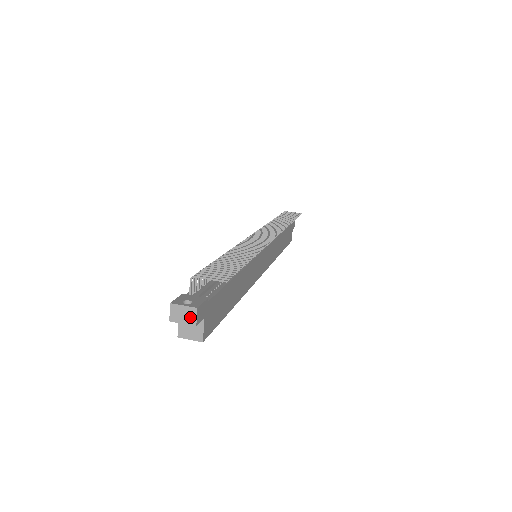
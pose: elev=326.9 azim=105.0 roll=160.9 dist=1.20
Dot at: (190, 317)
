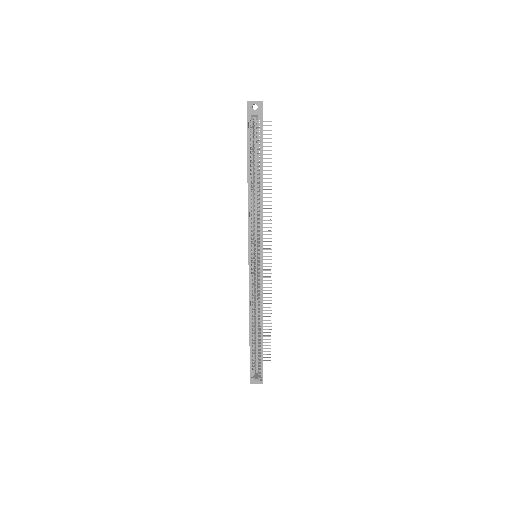
Dot at: (259, 101)
